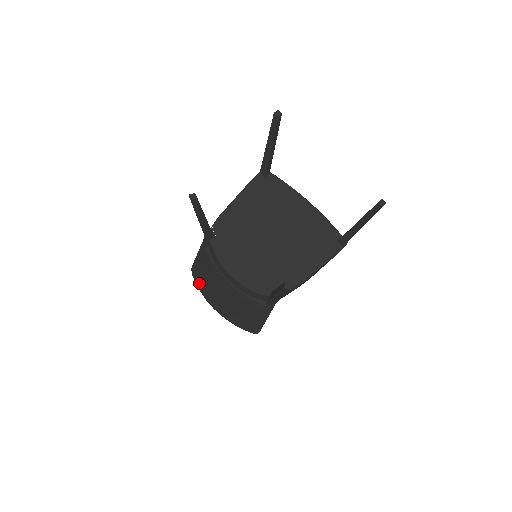
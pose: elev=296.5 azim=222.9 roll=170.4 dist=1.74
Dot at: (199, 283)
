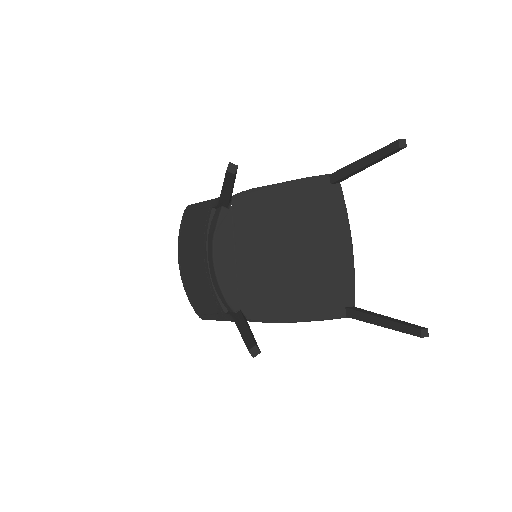
Dot at: (183, 227)
